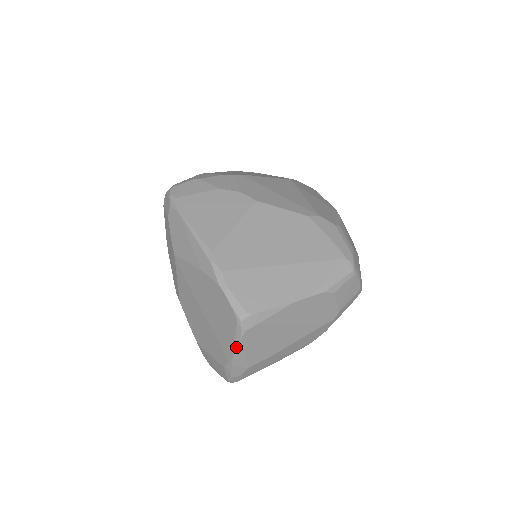
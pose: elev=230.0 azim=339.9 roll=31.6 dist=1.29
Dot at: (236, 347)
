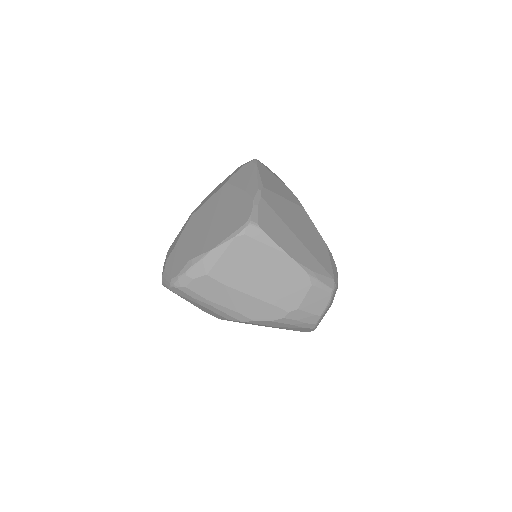
Dot at: (223, 242)
